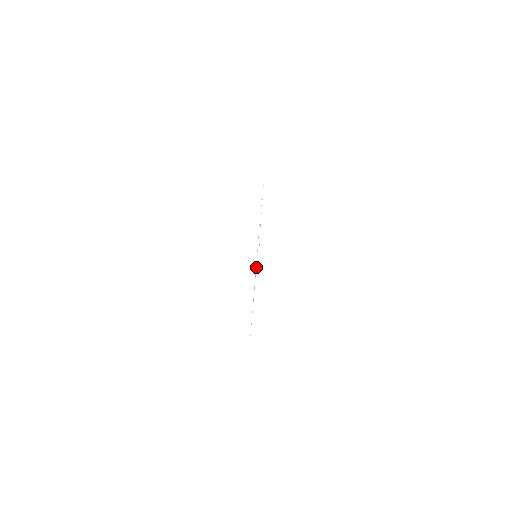
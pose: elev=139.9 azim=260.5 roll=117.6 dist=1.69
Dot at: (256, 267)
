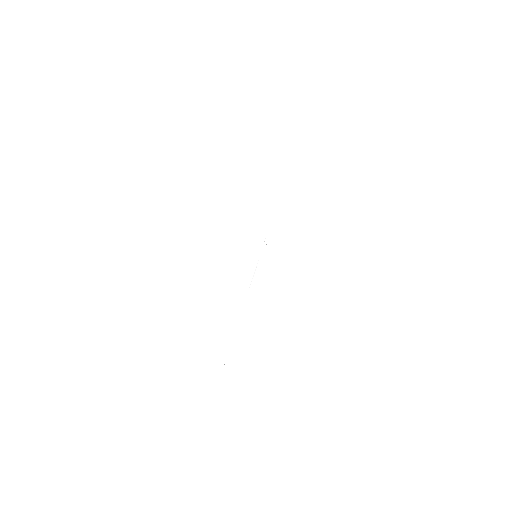
Dot at: occluded
